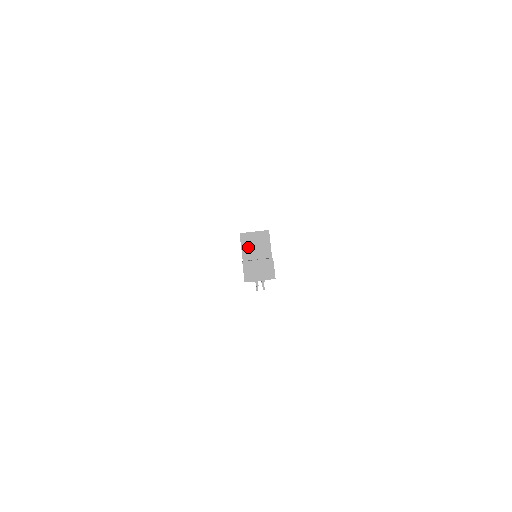
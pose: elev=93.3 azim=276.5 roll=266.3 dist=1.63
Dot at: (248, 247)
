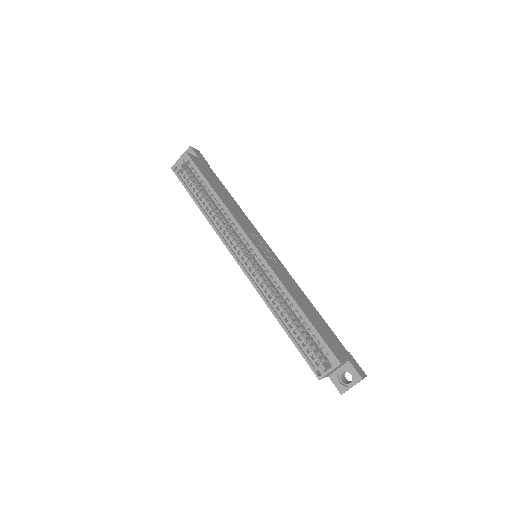
Dot at: occluded
